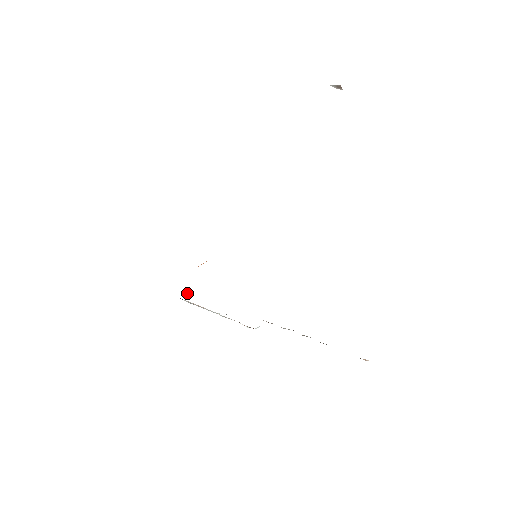
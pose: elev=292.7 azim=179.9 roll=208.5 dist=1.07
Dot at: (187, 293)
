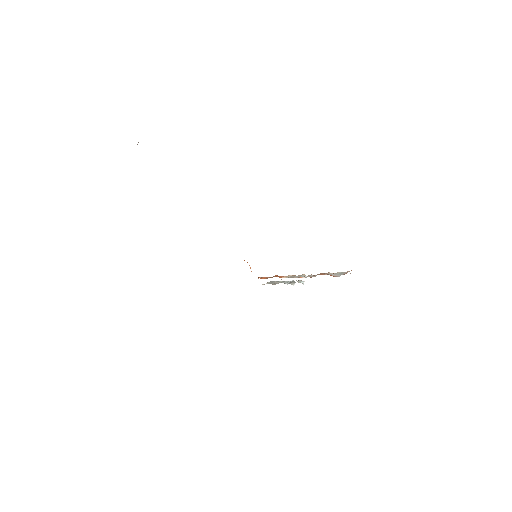
Dot at: occluded
